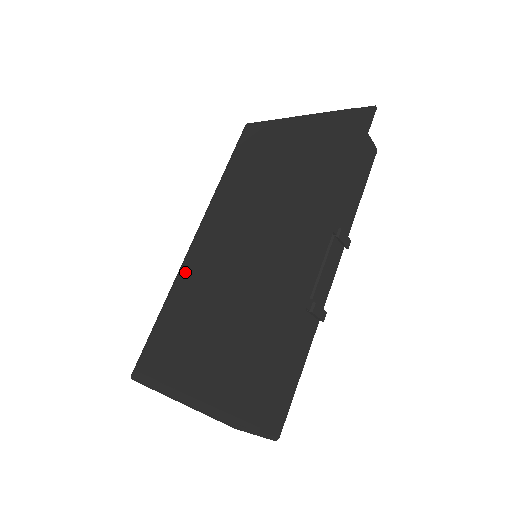
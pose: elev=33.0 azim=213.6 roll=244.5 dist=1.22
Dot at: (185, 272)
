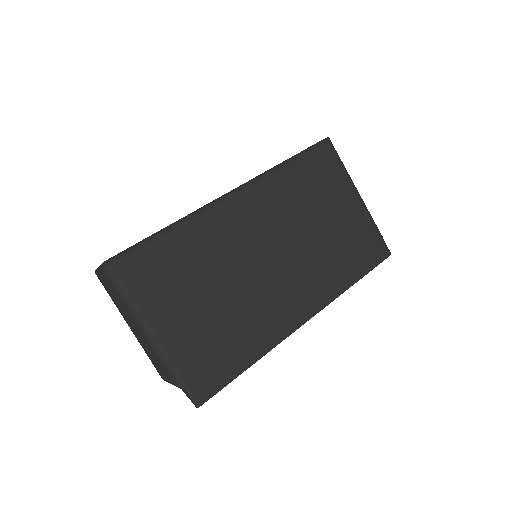
Dot at: (210, 221)
